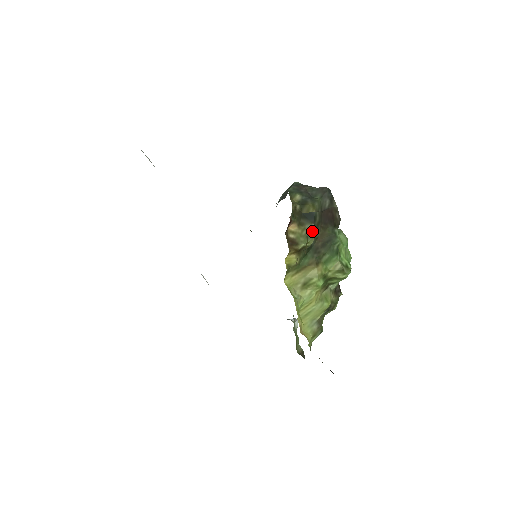
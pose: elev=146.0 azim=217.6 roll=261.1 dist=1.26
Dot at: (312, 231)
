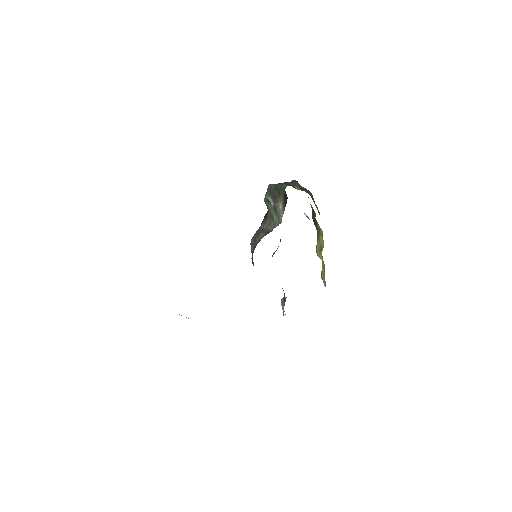
Dot at: (317, 207)
